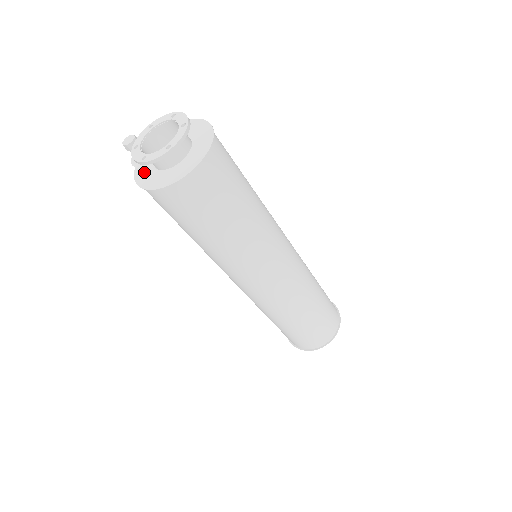
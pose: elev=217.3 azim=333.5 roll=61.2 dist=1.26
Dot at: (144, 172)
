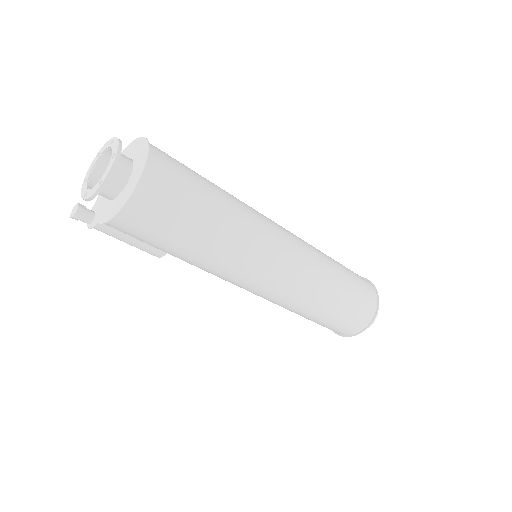
Dot at: (108, 211)
